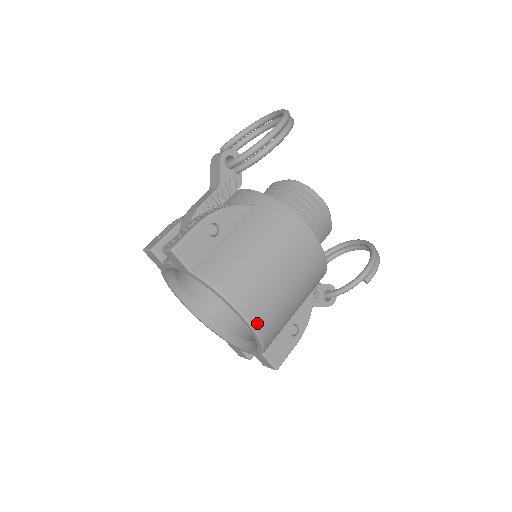
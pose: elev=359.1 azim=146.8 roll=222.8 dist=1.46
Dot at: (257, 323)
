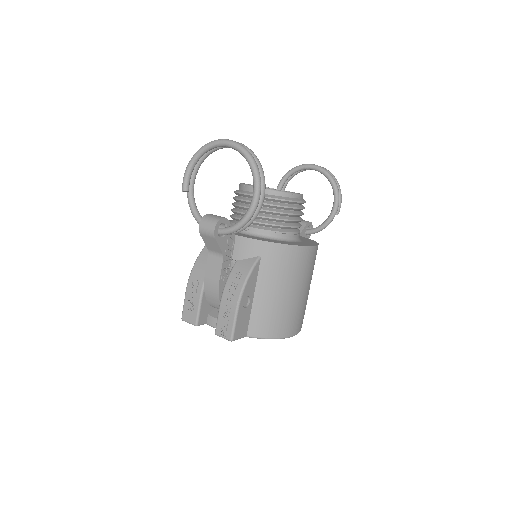
Dot at: (299, 329)
